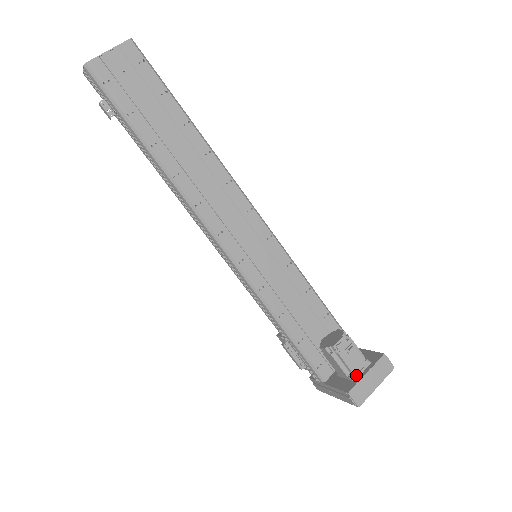
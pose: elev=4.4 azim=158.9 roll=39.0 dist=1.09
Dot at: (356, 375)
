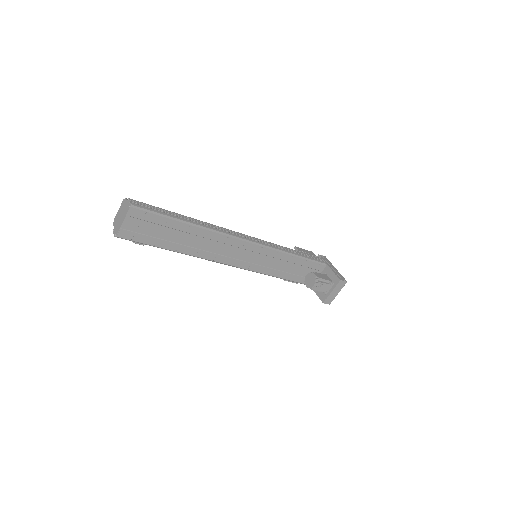
Dot at: (326, 292)
